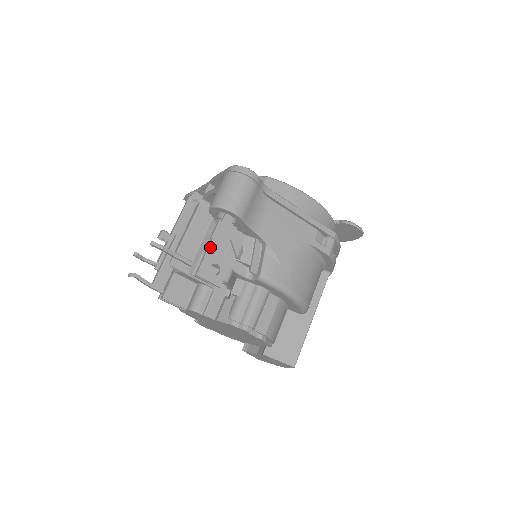
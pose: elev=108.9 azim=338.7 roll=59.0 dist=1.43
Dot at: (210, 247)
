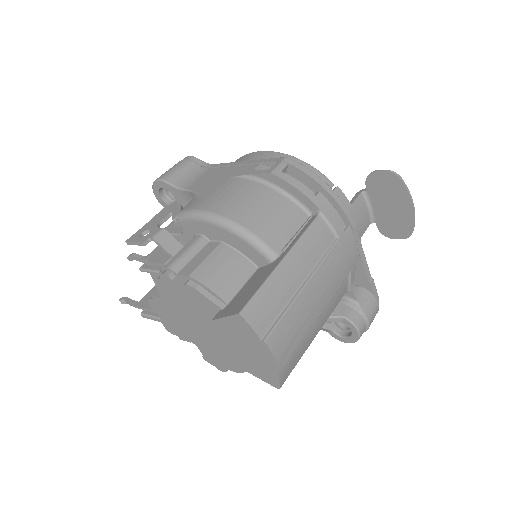
Dot at: (149, 222)
